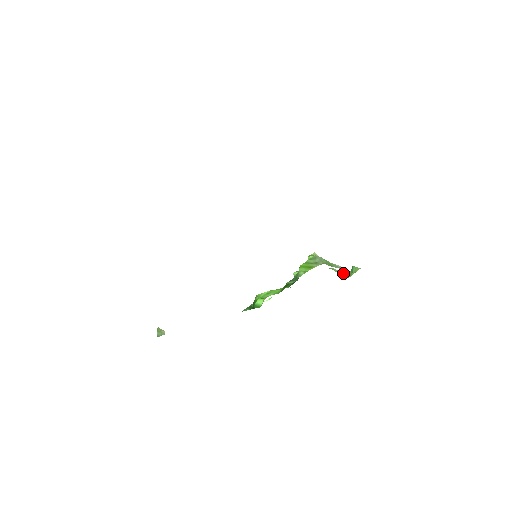
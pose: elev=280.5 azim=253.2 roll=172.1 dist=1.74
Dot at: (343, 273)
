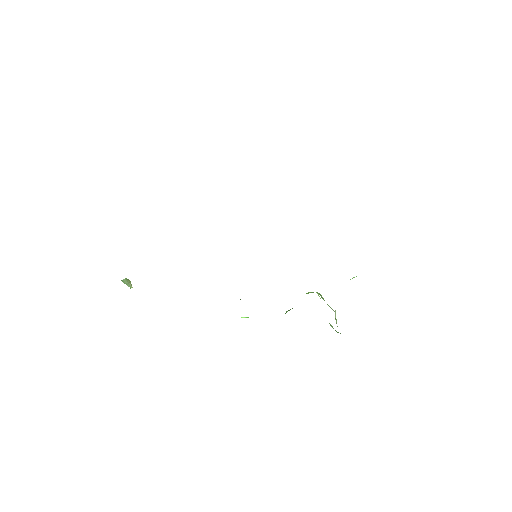
Dot at: occluded
